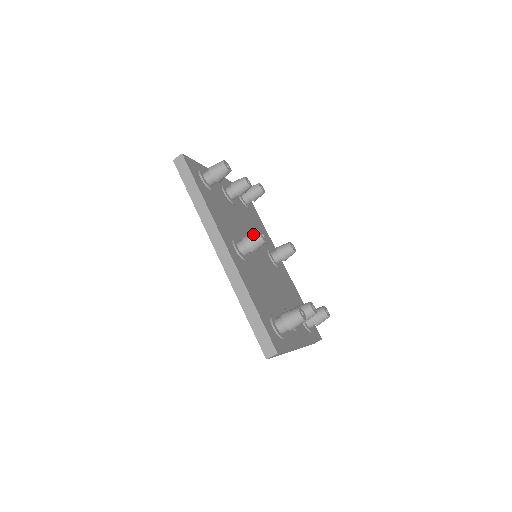
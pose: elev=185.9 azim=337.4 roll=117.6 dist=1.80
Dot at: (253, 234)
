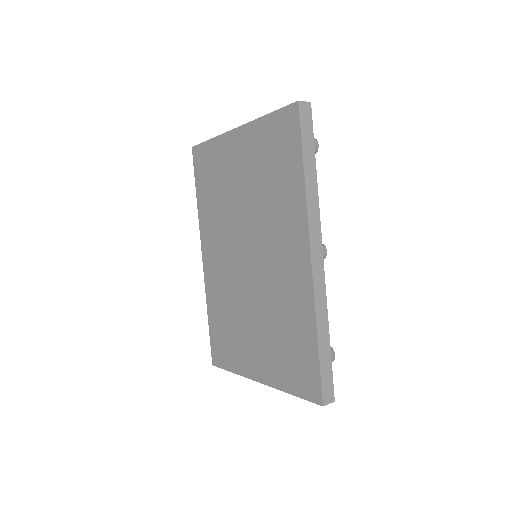
Dot at: occluded
